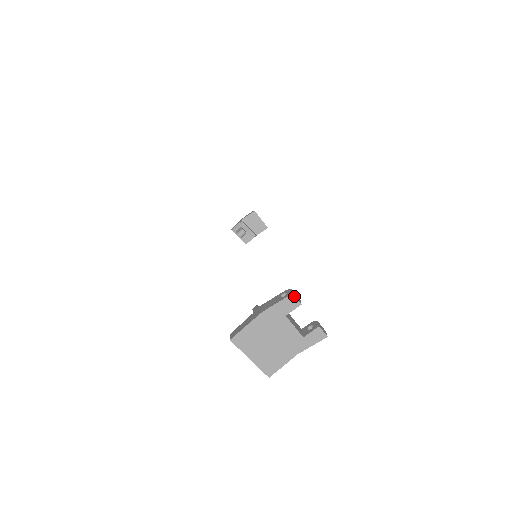
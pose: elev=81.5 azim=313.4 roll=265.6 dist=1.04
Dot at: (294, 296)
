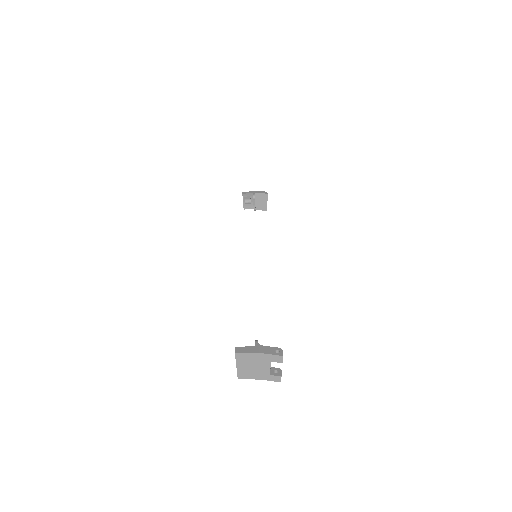
Dot at: occluded
